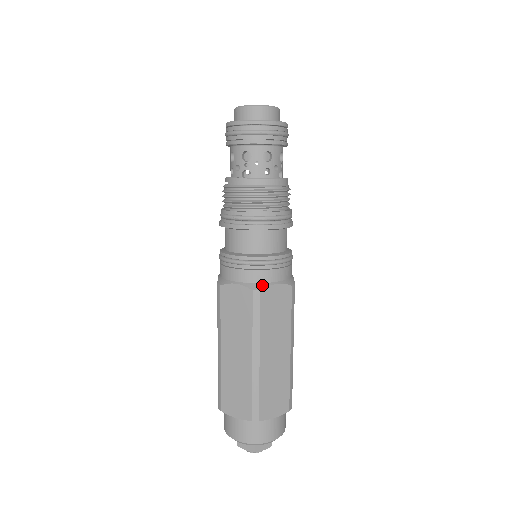
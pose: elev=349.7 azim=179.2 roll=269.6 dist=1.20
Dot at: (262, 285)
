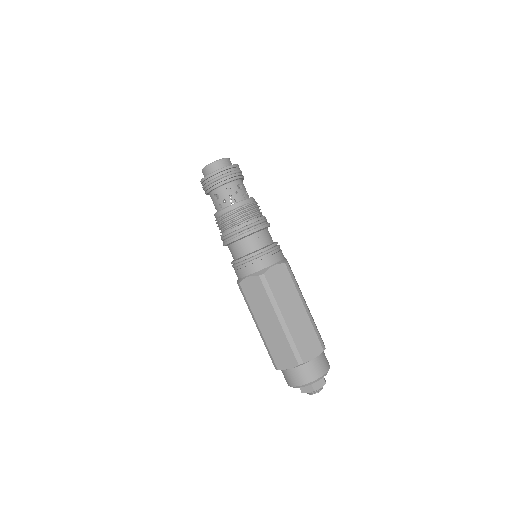
Dot at: (241, 279)
